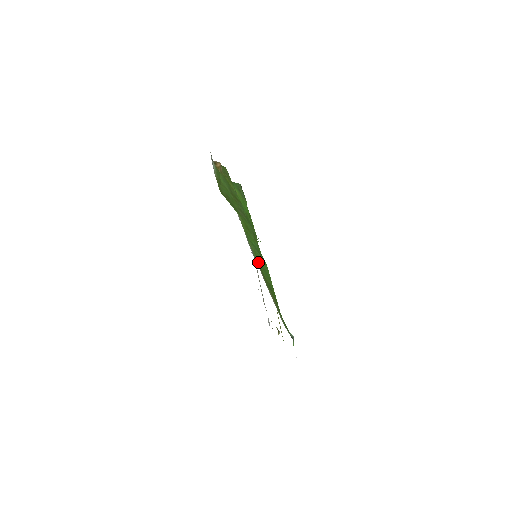
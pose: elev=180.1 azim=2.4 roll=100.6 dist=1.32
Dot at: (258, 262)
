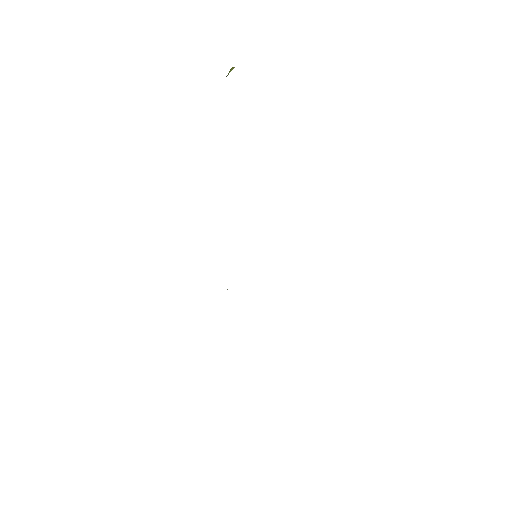
Dot at: occluded
